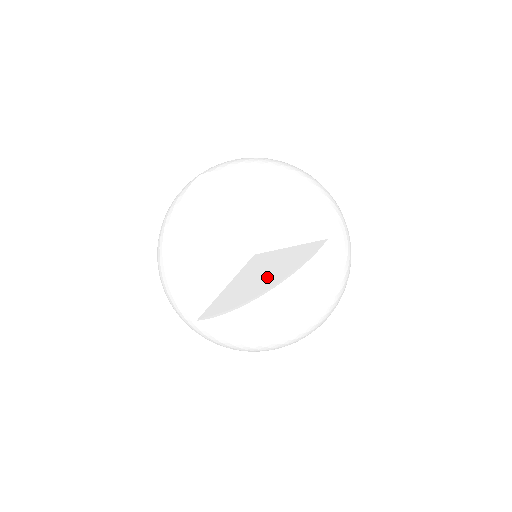
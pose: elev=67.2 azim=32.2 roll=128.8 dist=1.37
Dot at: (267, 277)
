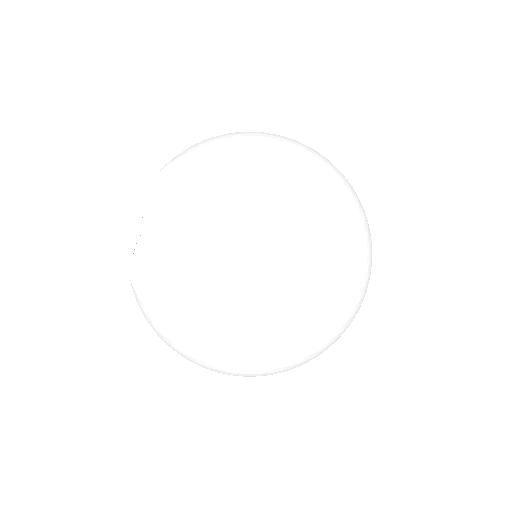
Dot at: occluded
